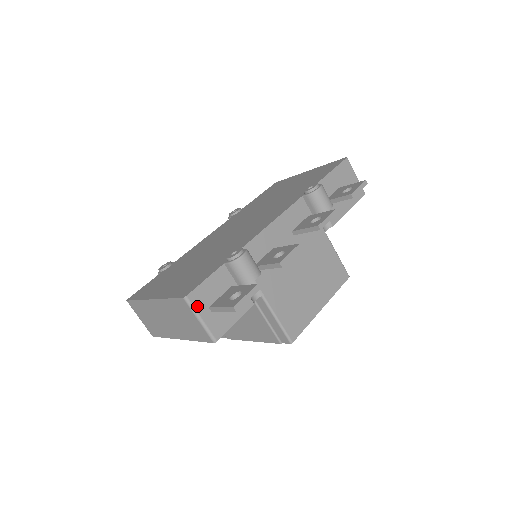
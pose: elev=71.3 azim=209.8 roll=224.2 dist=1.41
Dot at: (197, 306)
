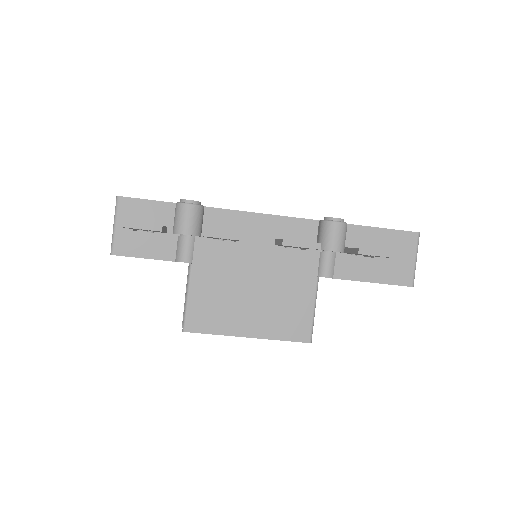
Dot at: (121, 212)
